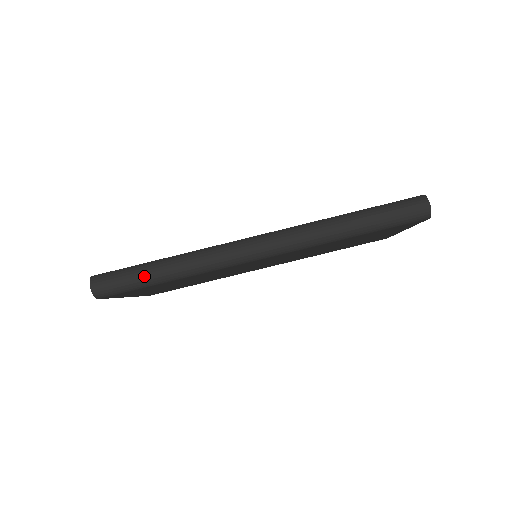
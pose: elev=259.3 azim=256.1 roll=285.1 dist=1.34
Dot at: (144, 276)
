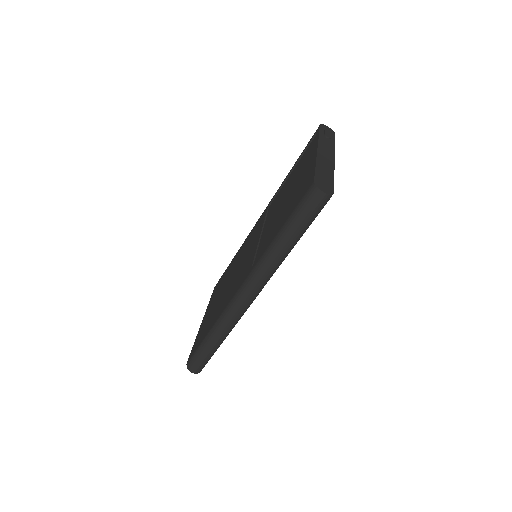
Dot at: (209, 352)
